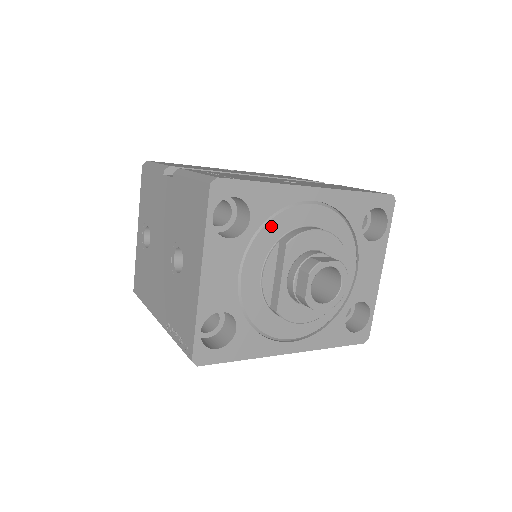
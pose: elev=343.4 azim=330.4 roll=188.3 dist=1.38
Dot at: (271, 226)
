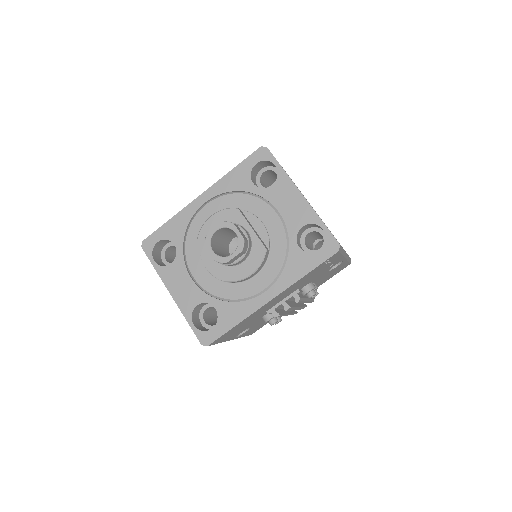
Dot at: (190, 238)
